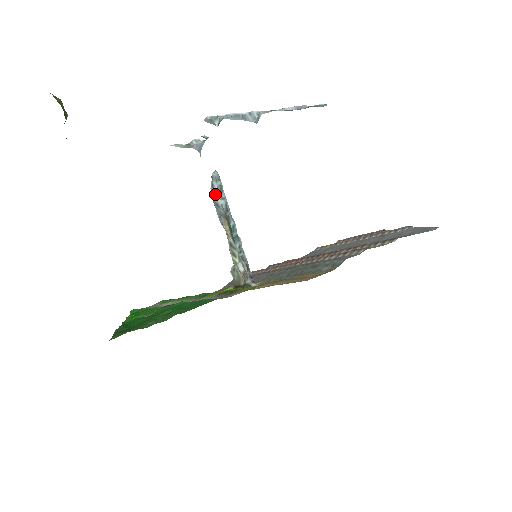
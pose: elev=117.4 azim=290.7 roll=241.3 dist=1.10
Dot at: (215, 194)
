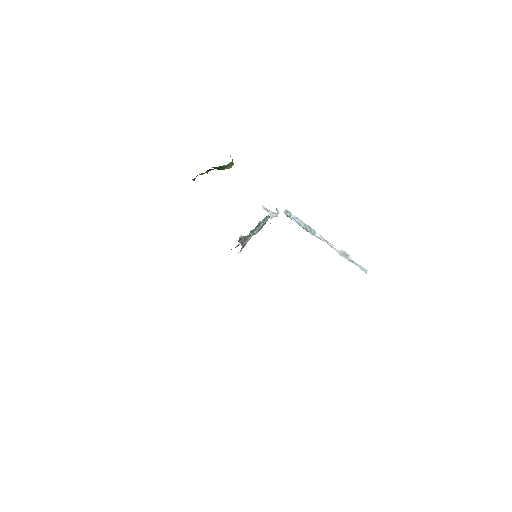
Dot at: occluded
